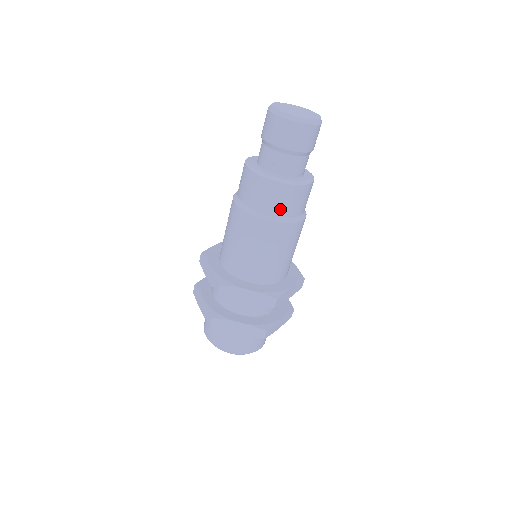
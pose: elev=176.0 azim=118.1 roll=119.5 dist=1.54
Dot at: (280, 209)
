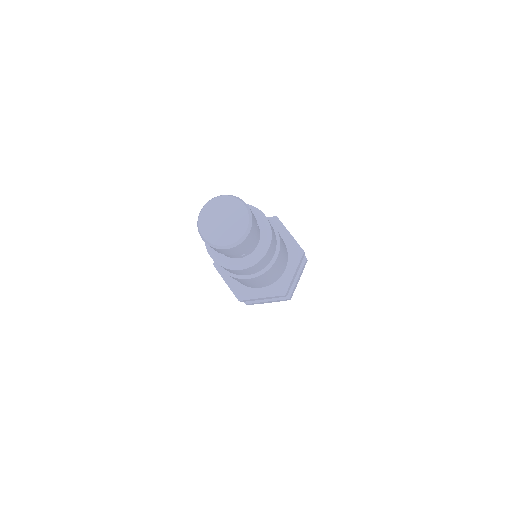
Dot at: occluded
